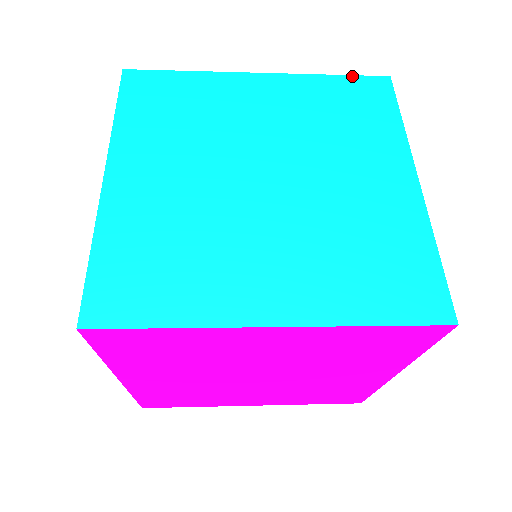
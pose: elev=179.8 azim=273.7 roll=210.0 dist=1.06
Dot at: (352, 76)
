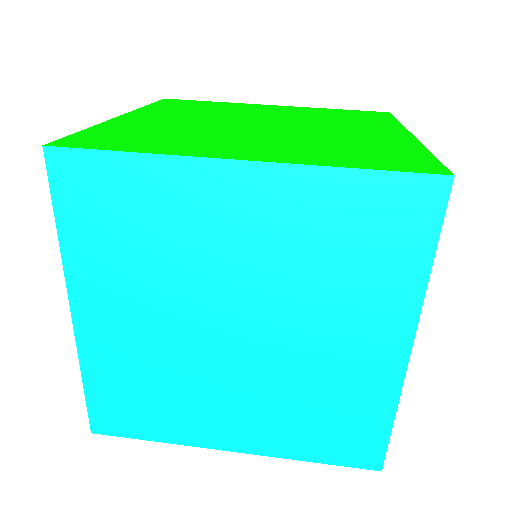
Dot at: (388, 173)
